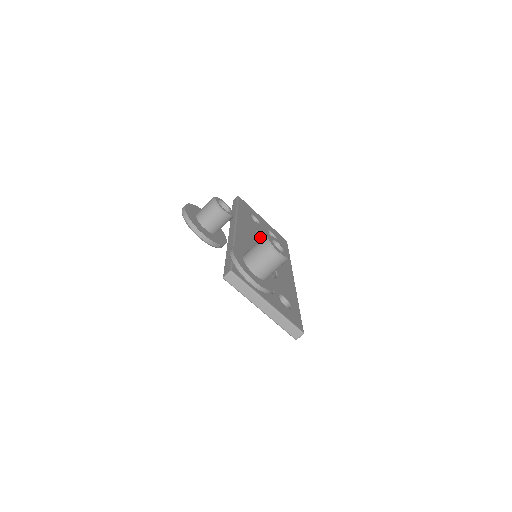
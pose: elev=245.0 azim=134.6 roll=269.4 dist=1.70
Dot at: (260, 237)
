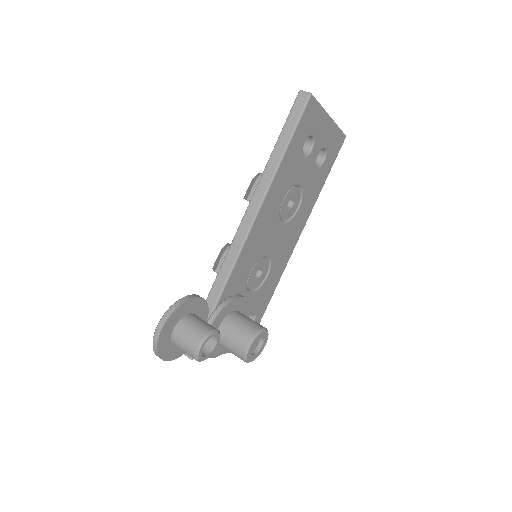
Dot at: (288, 201)
